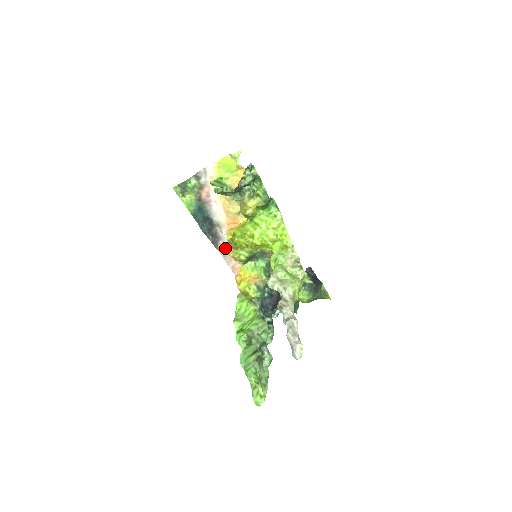
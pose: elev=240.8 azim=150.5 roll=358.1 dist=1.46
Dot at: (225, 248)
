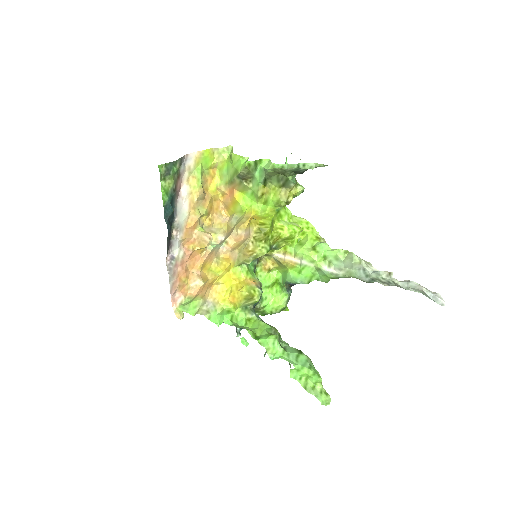
Dot at: (173, 259)
